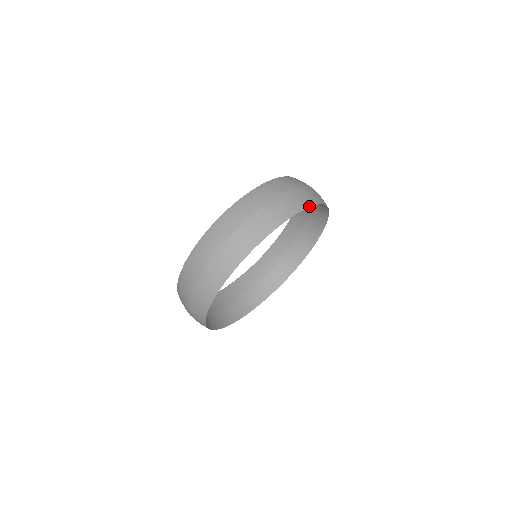
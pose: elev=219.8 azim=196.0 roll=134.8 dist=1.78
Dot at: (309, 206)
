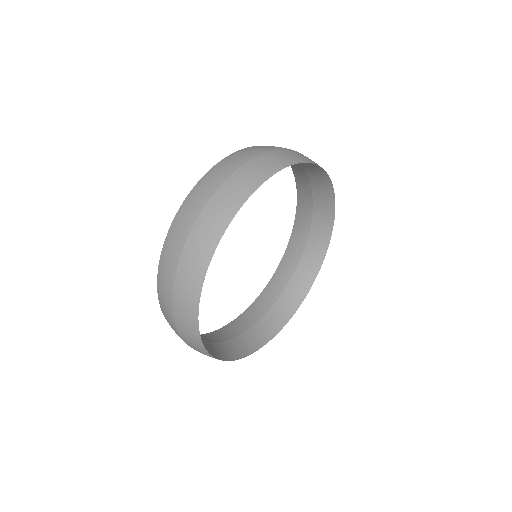
Dot at: occluded
